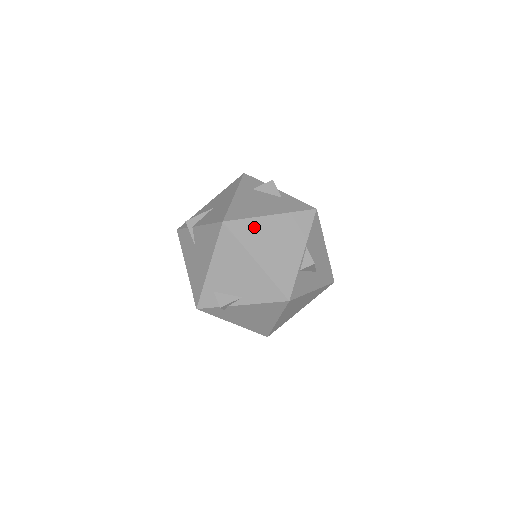
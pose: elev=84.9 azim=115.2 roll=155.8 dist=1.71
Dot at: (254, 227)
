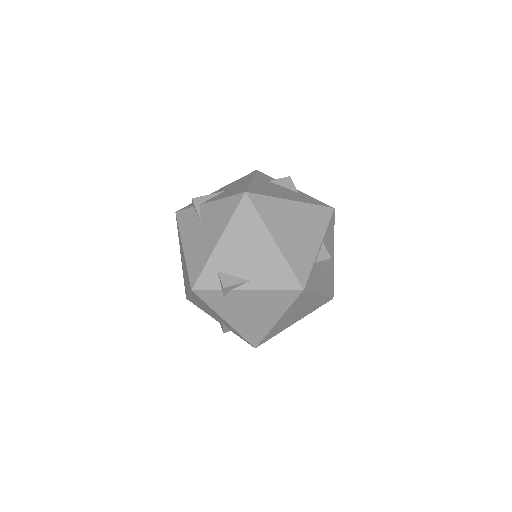
Dot at: (275, 206)
